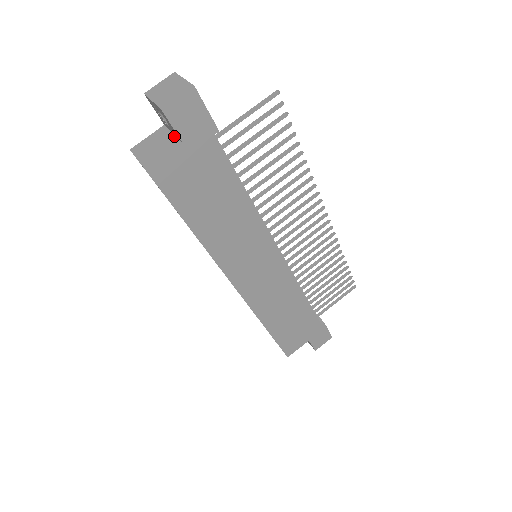
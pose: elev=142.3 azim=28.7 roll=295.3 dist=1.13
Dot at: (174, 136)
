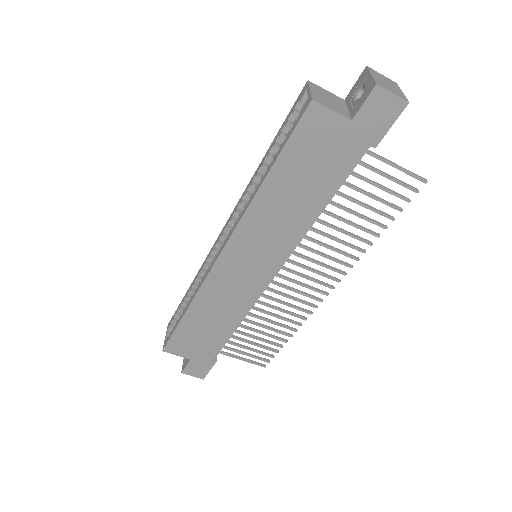
Dot at: (348, 111)
